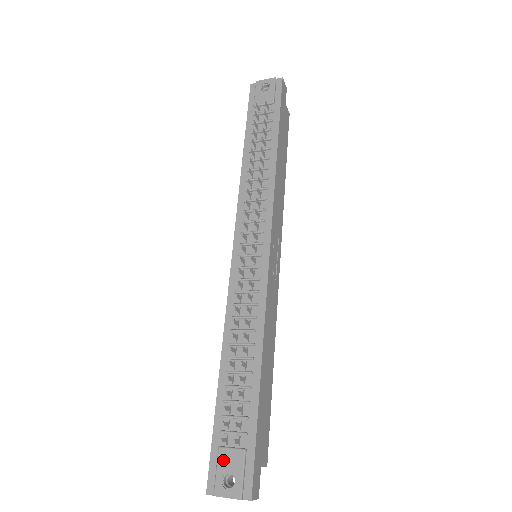
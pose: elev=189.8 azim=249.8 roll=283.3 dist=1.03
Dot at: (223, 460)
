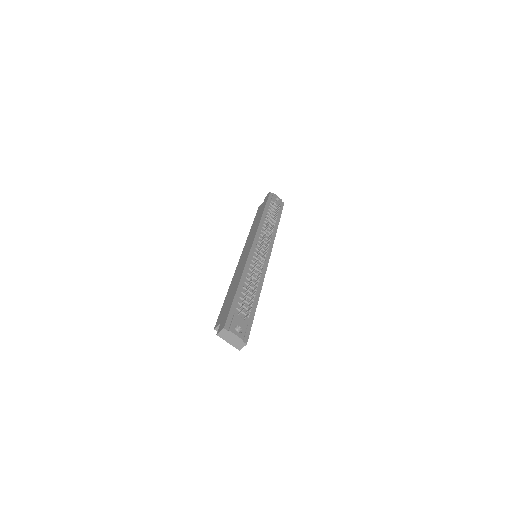
Dot at: (237, 319)
